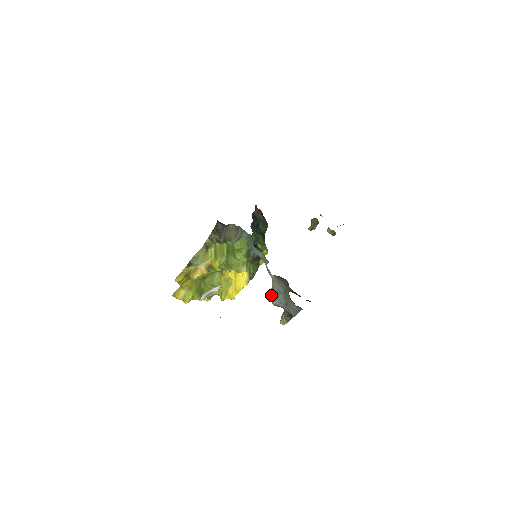
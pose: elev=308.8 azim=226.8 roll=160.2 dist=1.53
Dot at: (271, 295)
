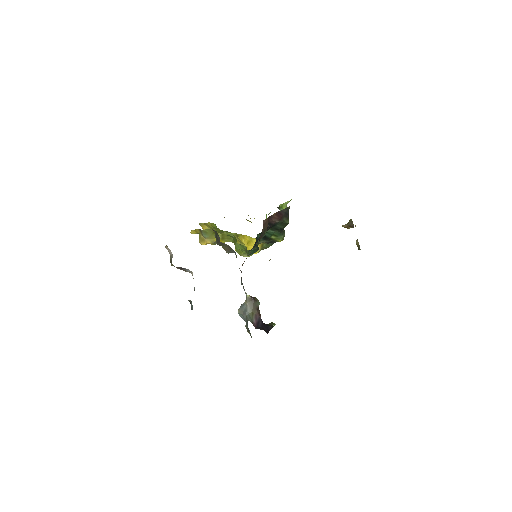
Dot at: (240, 309)
